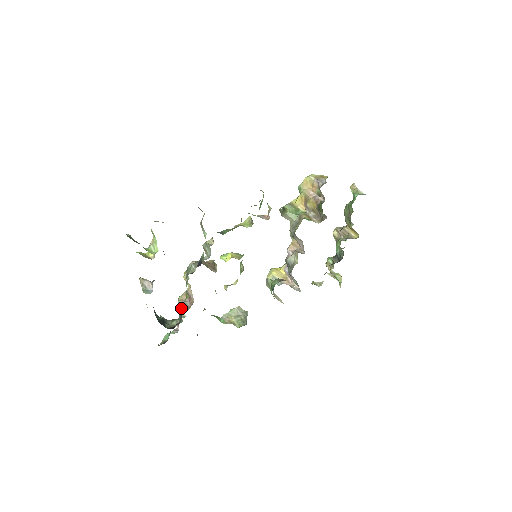
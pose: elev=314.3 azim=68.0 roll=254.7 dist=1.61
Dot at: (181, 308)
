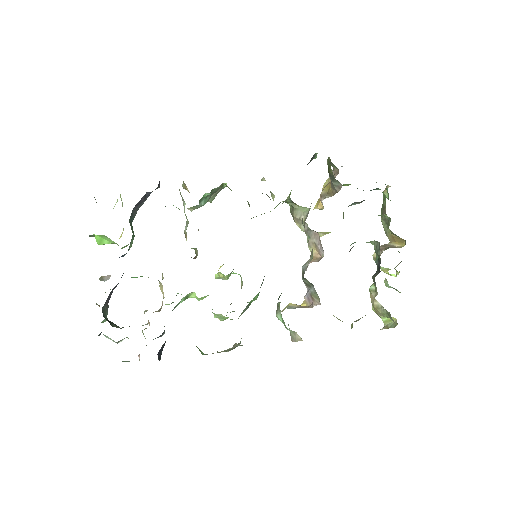
Dot at: occluded
